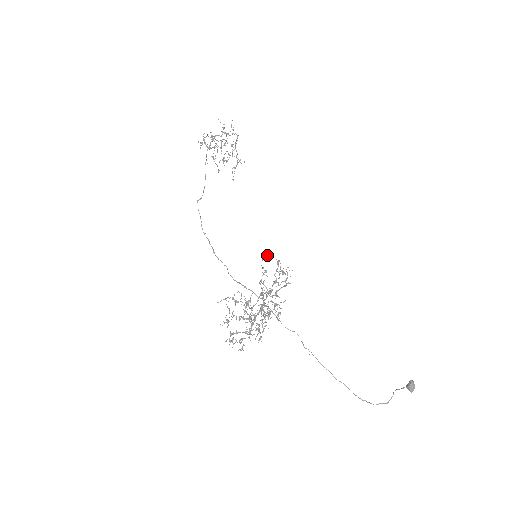
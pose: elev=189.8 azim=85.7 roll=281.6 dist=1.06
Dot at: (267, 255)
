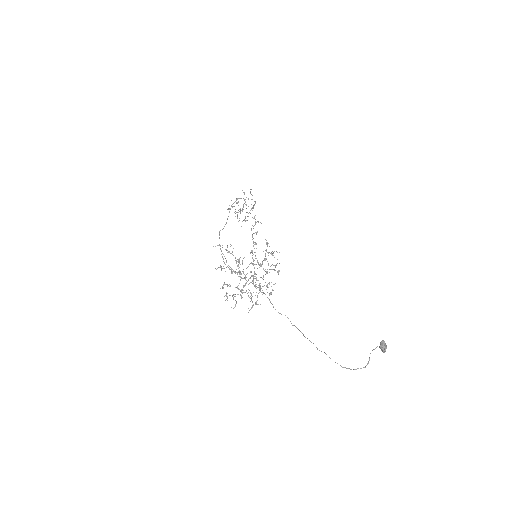
Dot at: (257, 231)
